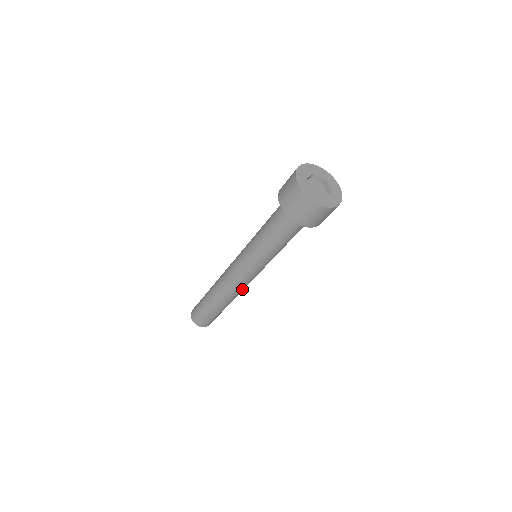
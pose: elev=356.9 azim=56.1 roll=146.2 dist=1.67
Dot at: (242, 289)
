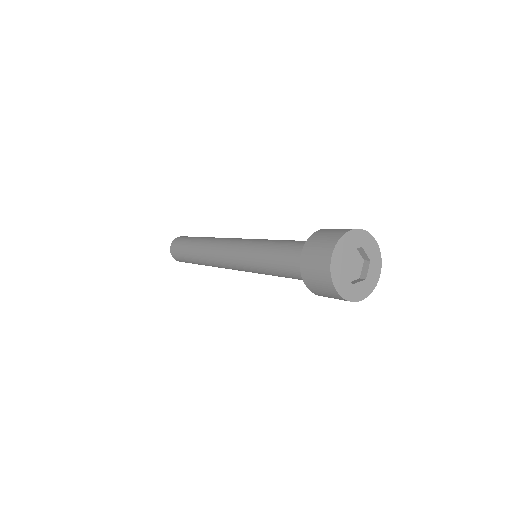
Dot at: occluded
